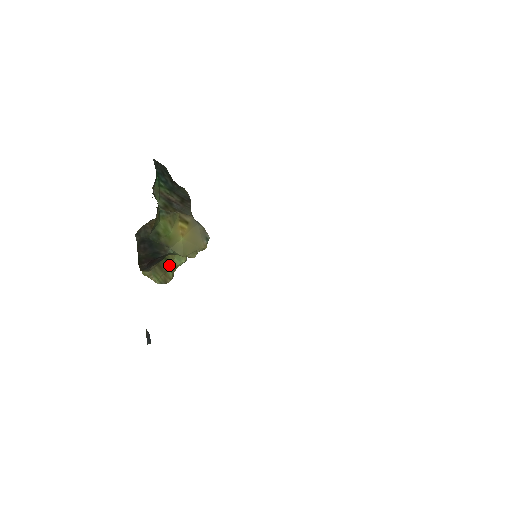
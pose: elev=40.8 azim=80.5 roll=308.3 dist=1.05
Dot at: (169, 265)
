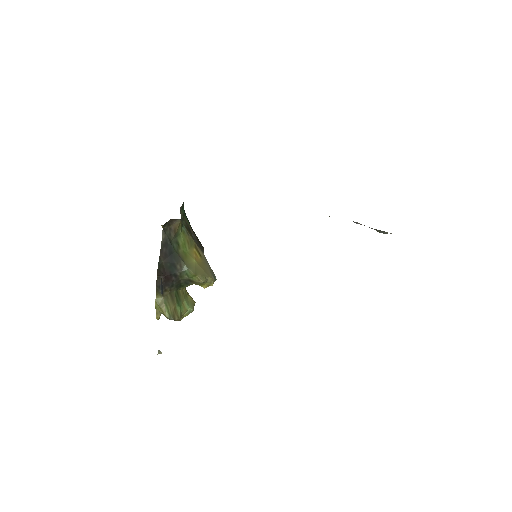
Dot at: (179, 302)
